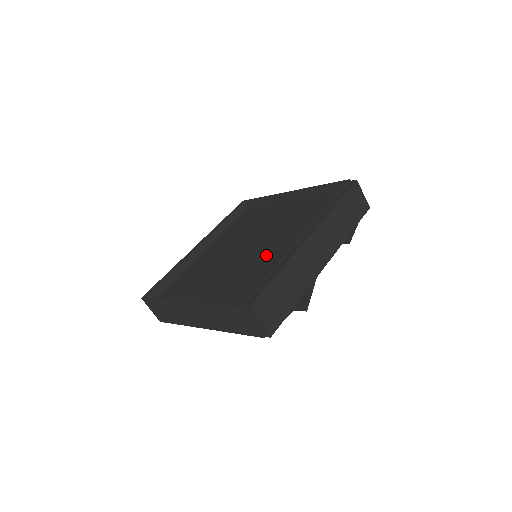
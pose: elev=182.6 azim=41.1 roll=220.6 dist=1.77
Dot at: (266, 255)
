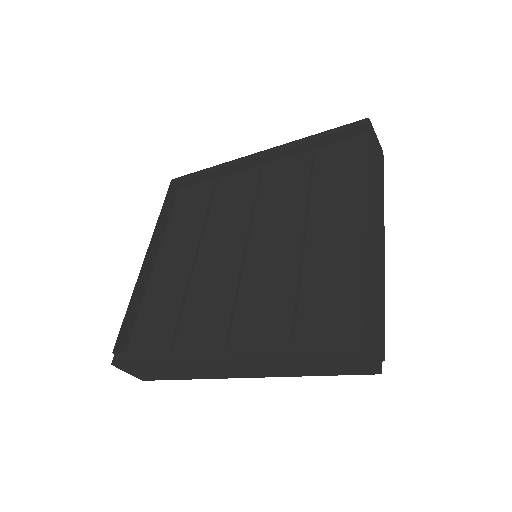
Dot at: (218, 296)
